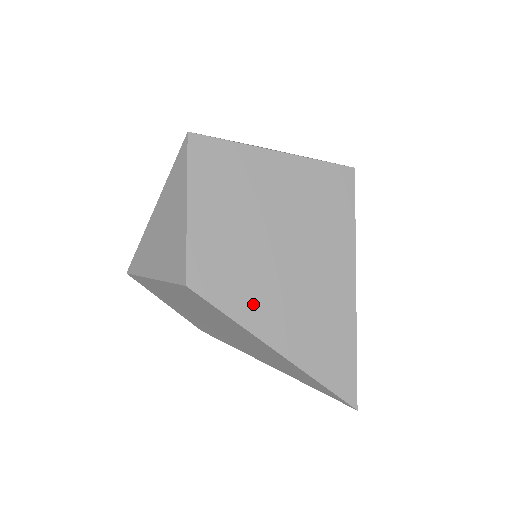
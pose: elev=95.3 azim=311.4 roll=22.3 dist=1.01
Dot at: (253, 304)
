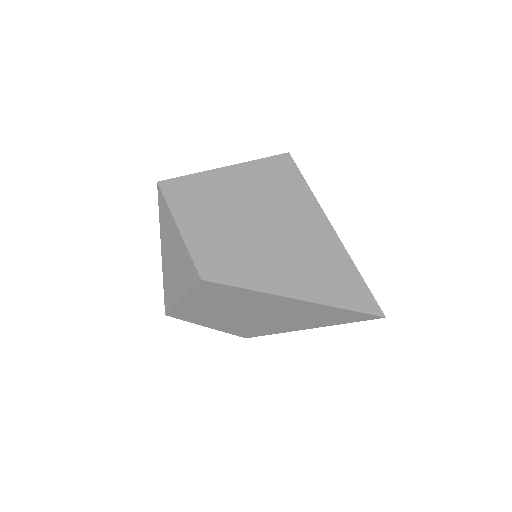
Dot at: (258, 272)
